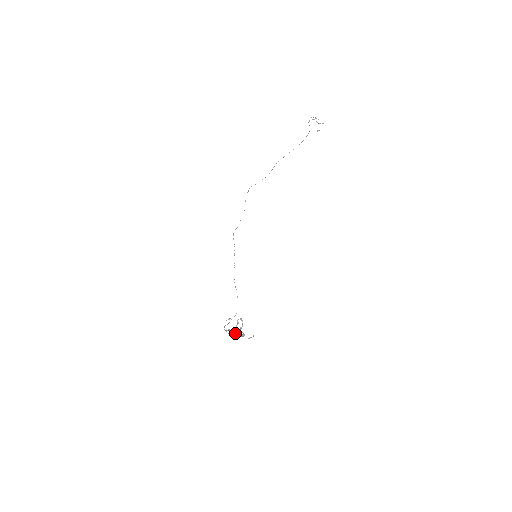
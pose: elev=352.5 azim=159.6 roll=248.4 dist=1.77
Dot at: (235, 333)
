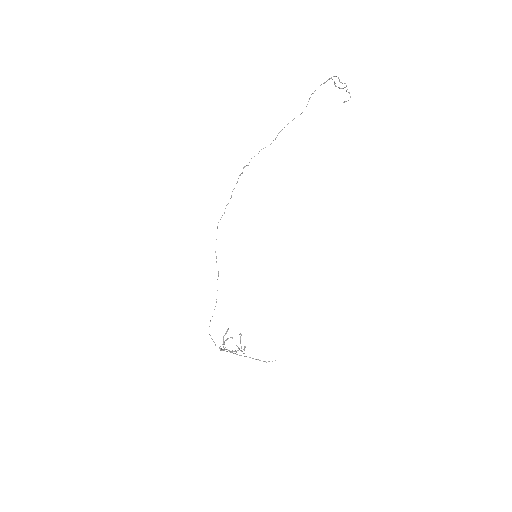
Dot at: occluded
